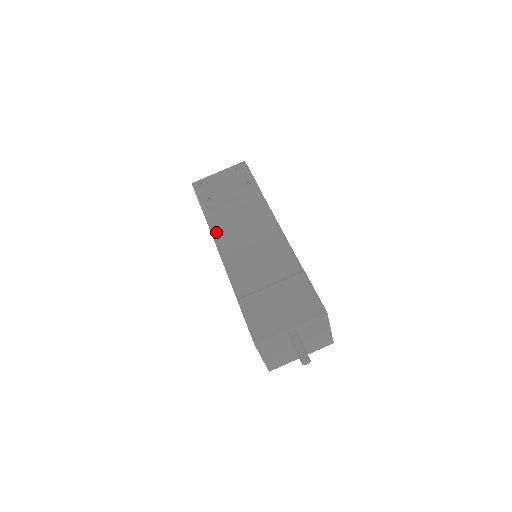
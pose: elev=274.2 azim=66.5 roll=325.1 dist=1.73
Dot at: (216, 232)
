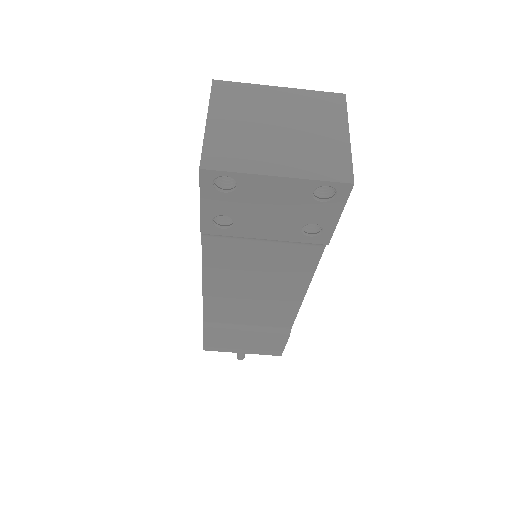
Dot at: (211, 265)
